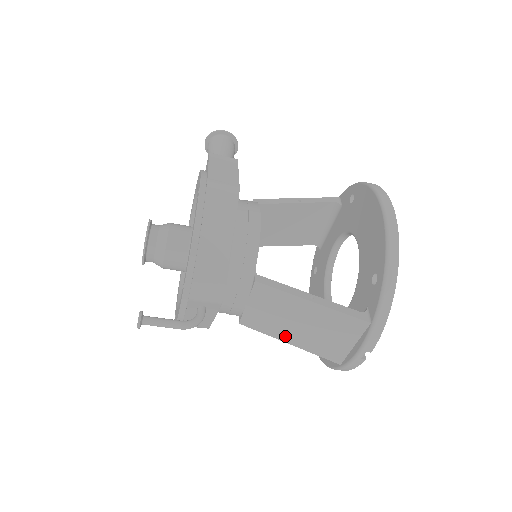
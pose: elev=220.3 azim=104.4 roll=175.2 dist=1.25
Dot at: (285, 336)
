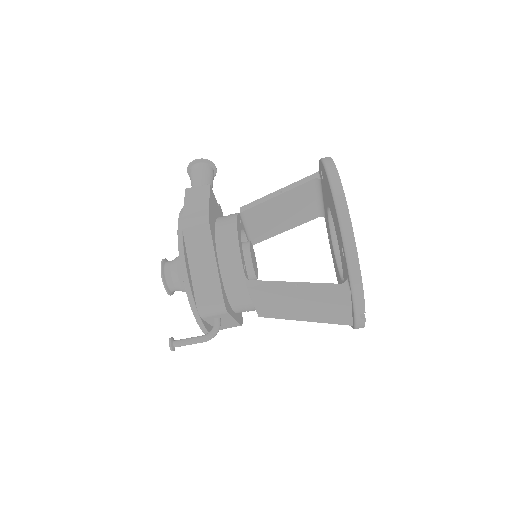
Dot at: (297, 317)
